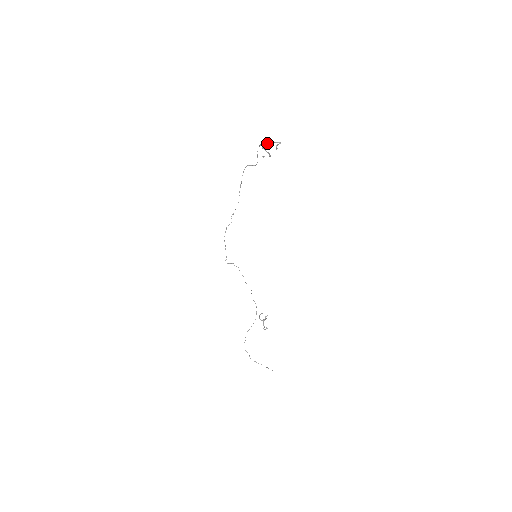
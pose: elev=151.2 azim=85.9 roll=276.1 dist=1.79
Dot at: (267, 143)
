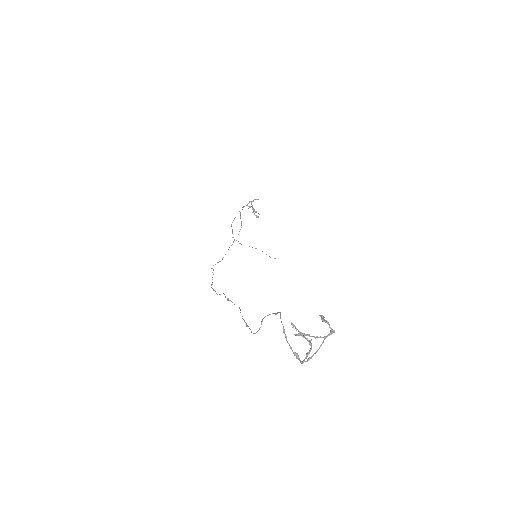
Dot at: occluded
